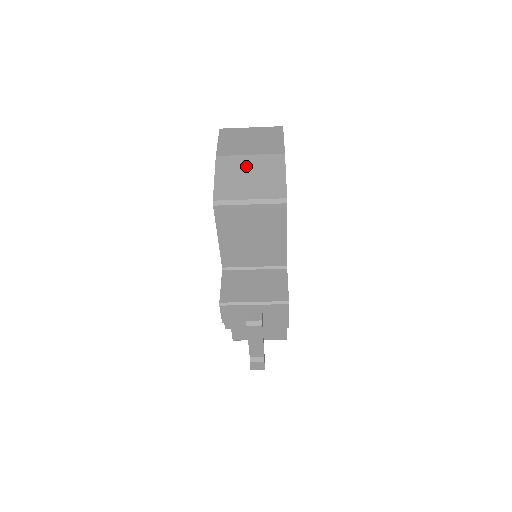
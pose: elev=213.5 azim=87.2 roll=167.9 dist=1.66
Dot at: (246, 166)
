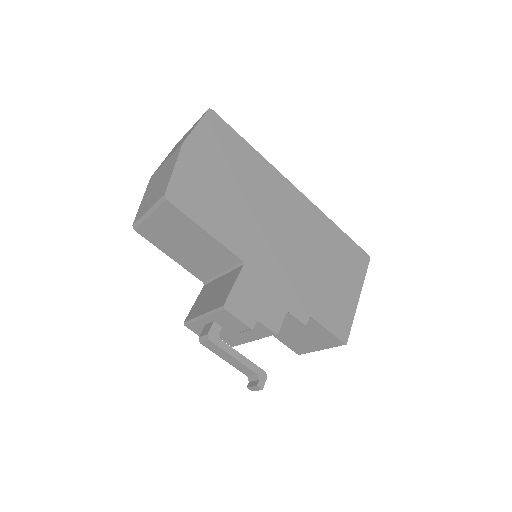
Dot at: (159, 176)
